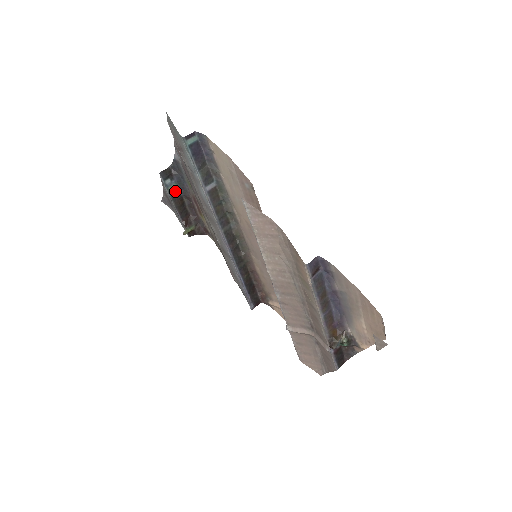
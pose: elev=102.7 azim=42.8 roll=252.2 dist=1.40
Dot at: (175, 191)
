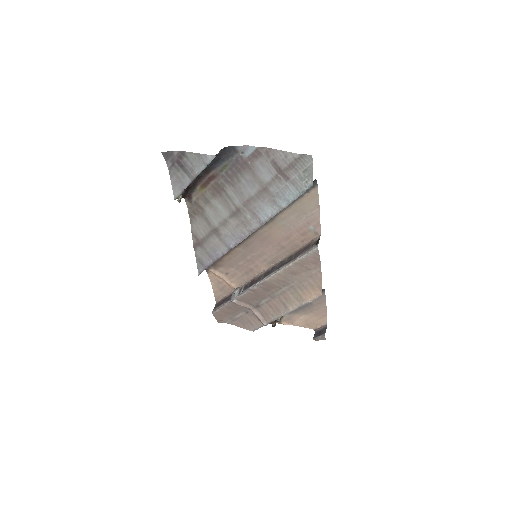
Dot at: occluded
